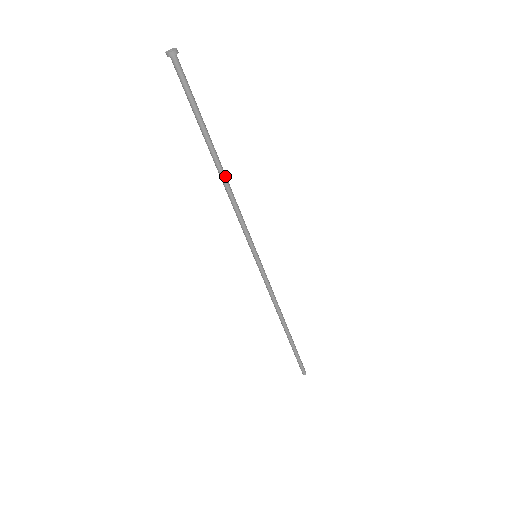
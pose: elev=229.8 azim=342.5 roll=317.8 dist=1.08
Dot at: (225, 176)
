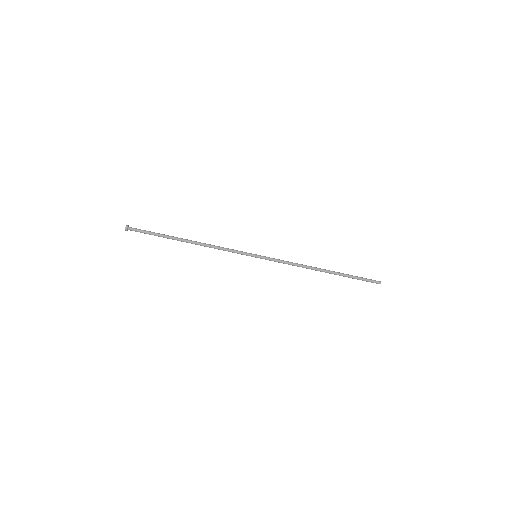
Dot at: (196, 243)
